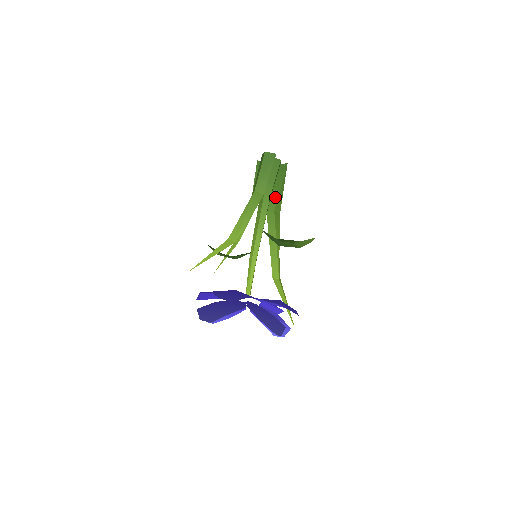
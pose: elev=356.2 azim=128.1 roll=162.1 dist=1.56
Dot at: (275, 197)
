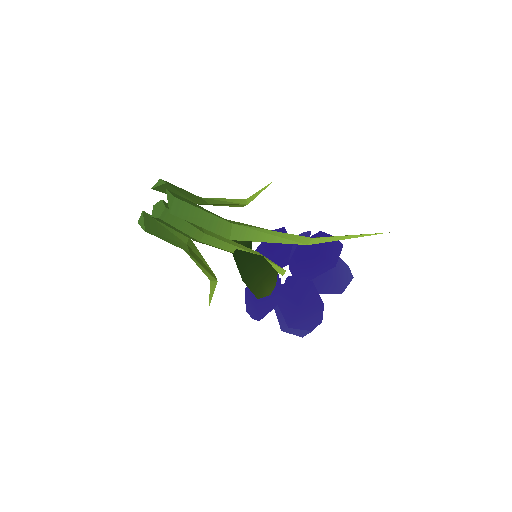
Dot at: occluded
